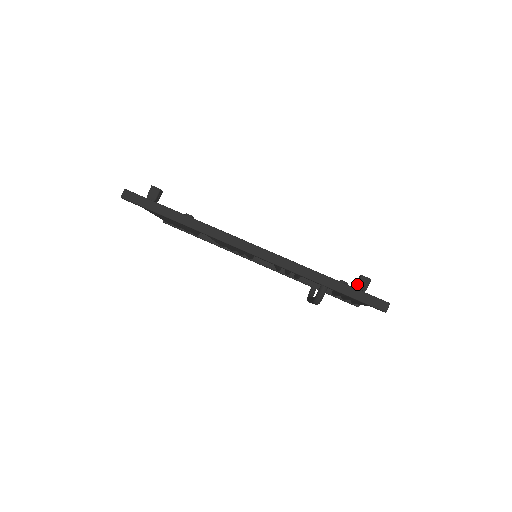
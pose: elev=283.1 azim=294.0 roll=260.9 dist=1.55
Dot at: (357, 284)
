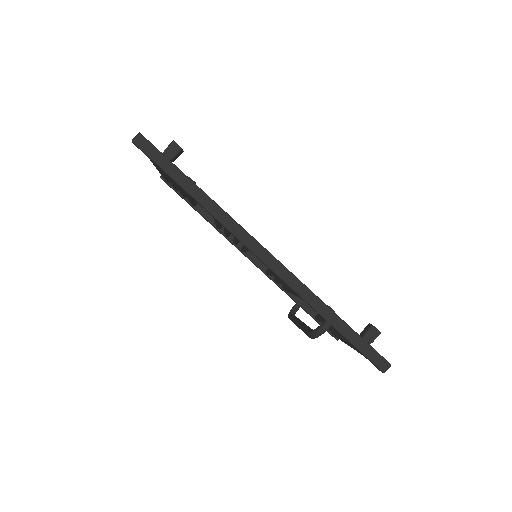
Dot at: (365, 333)
